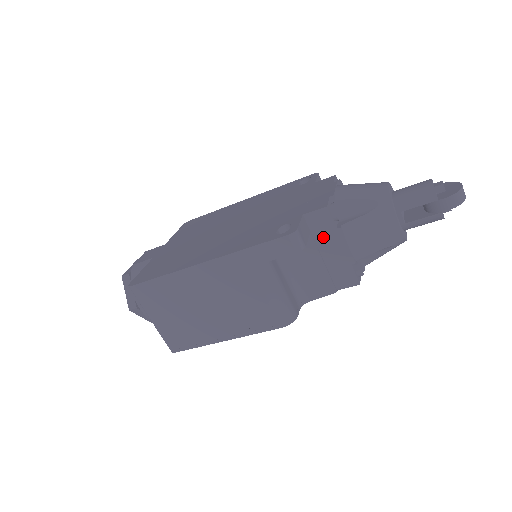
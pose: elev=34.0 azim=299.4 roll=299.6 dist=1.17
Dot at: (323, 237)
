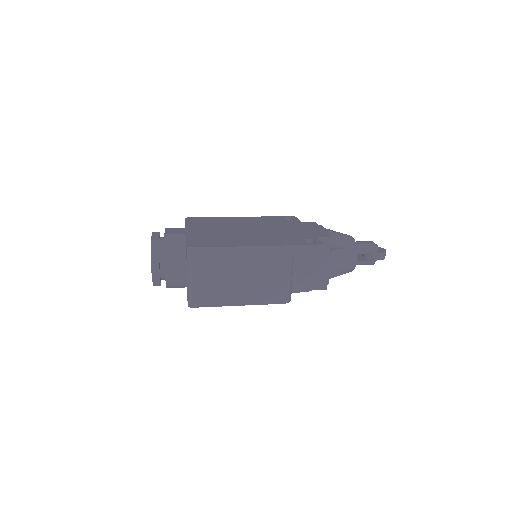
Dot at: occluded
